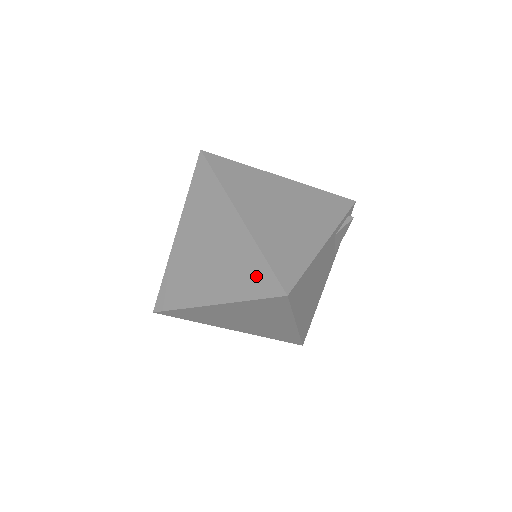
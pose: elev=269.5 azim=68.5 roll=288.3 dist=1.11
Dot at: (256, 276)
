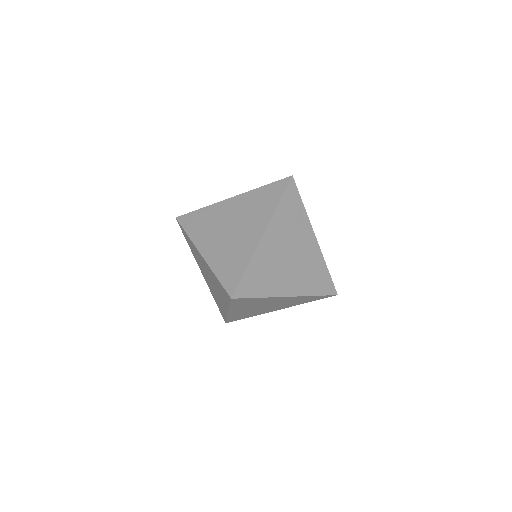
Dot at: (222, 290)
